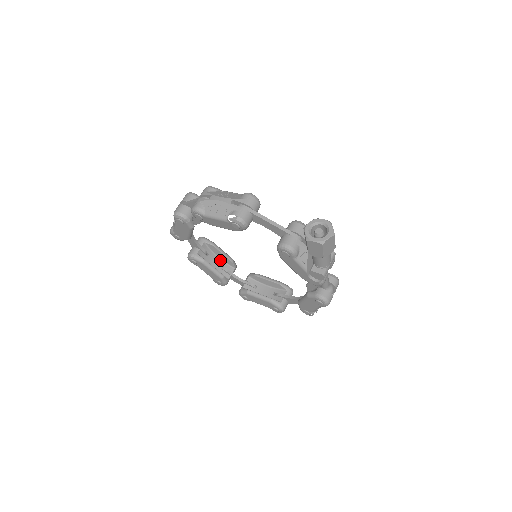
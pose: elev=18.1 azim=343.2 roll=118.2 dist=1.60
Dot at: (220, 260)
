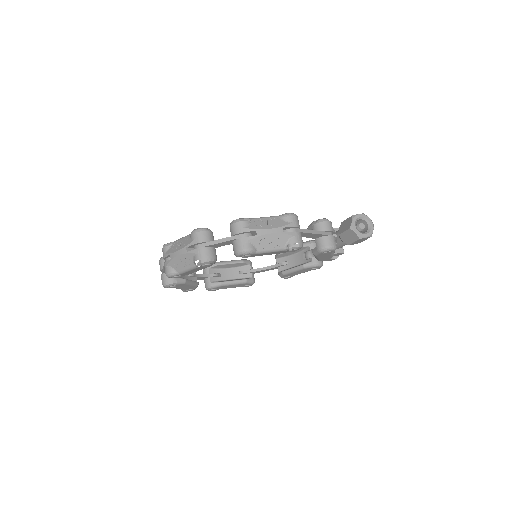
Dot at: occluded
